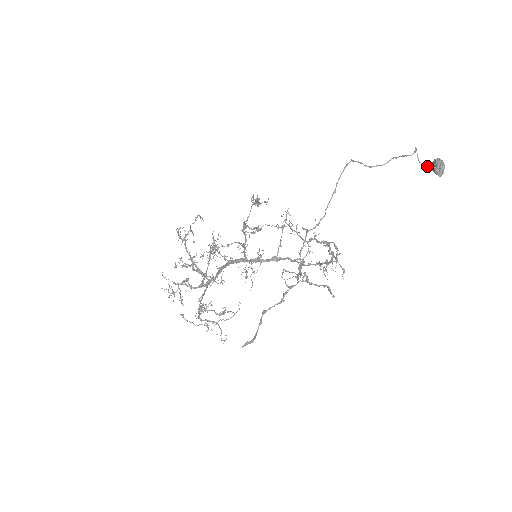
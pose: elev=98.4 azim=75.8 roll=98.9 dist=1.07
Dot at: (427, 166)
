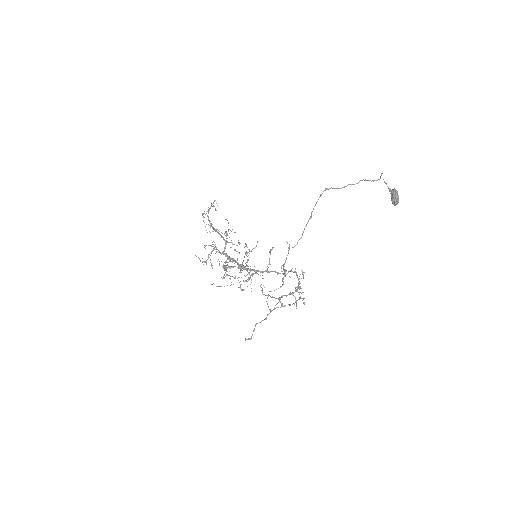
Dot at: (389, 189)
